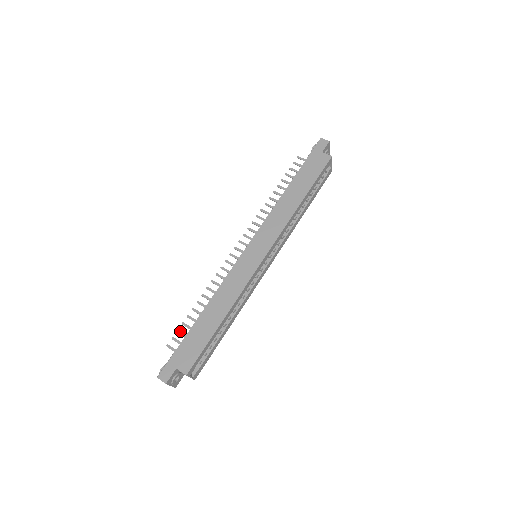
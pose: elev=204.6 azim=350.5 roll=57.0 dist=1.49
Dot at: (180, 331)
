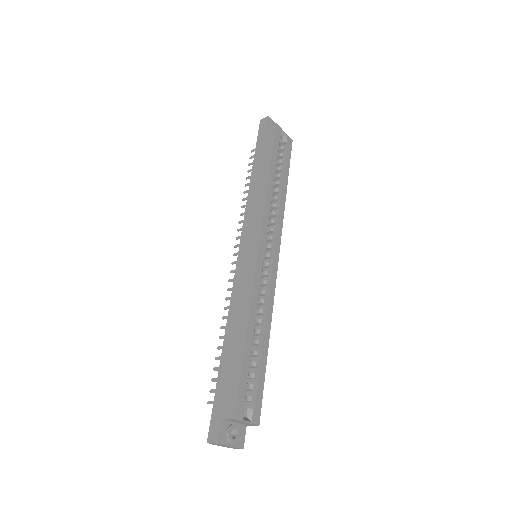
Dot at: (214, 379)
